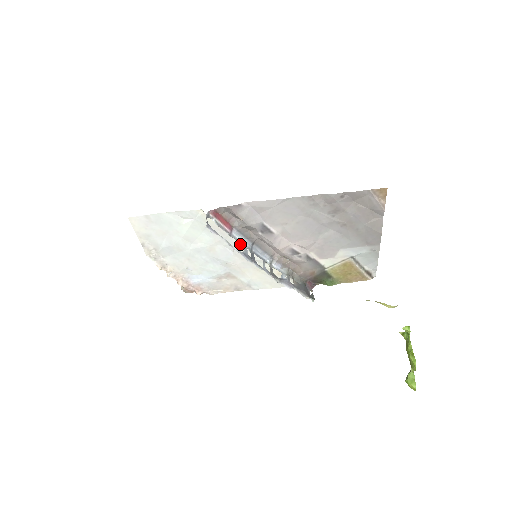
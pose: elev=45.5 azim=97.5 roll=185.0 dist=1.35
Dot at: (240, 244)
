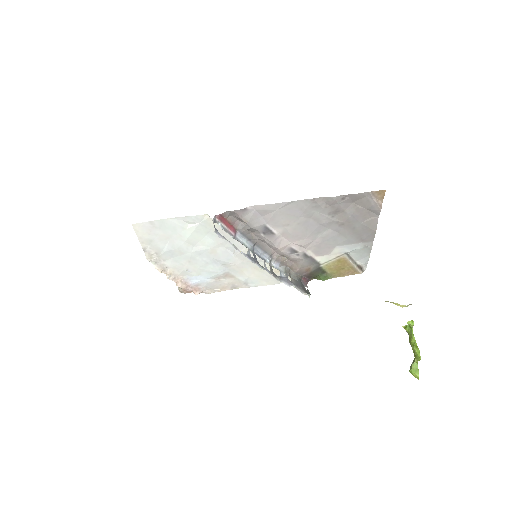
Dot at: (242, 245)
